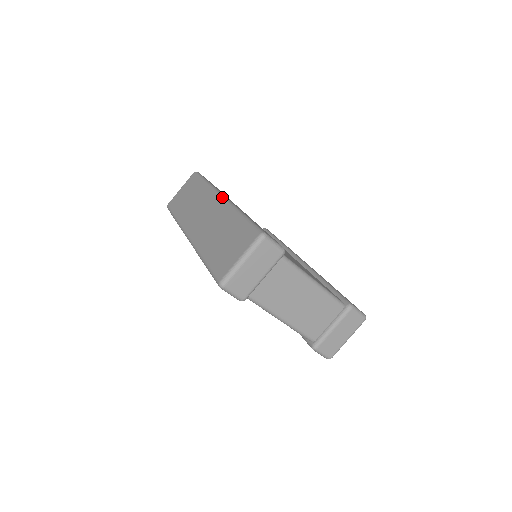
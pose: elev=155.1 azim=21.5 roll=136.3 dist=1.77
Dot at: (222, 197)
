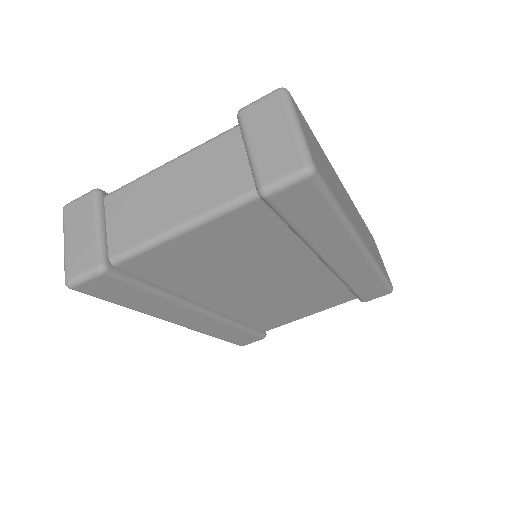
Dot at: occluded
